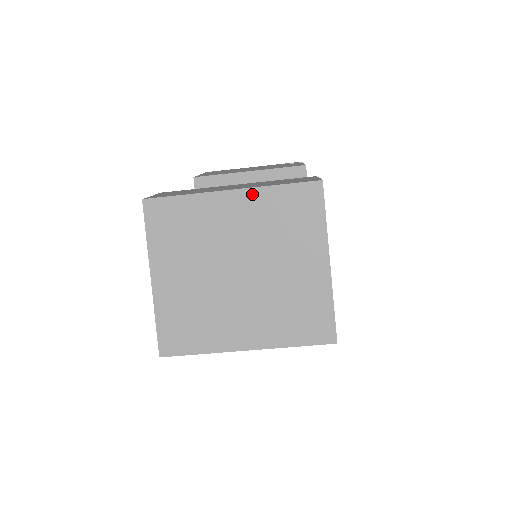
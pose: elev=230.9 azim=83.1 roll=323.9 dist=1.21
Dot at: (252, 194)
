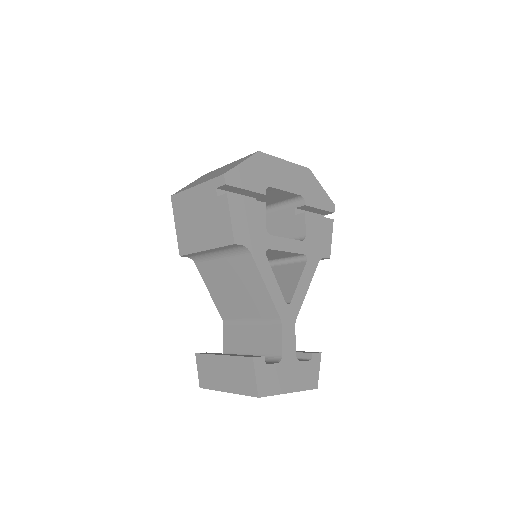
Dot at: (236, 393)
